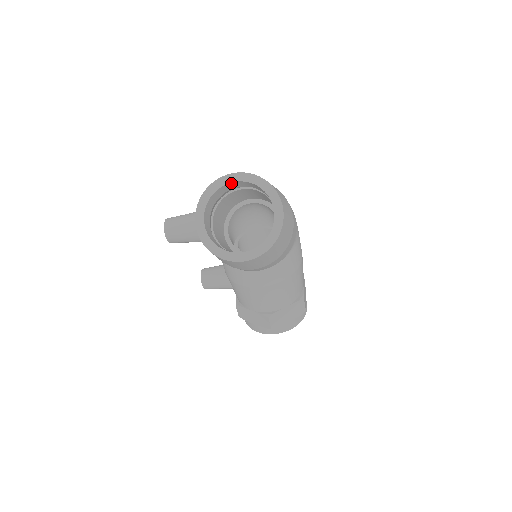
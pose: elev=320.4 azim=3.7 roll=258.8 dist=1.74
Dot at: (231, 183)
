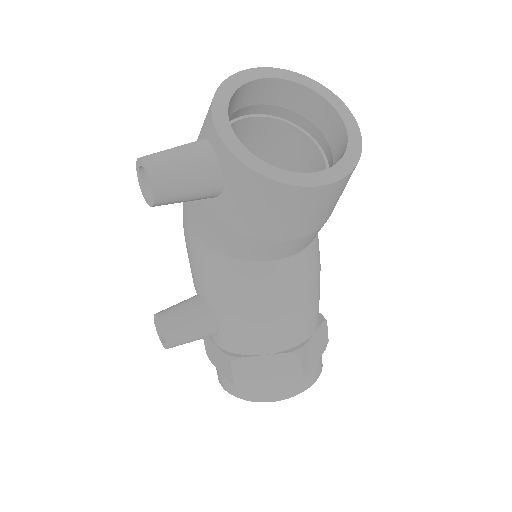
Dot at: (253, 83)
